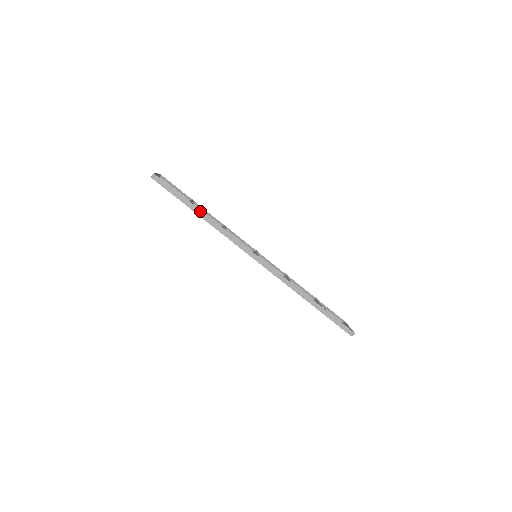
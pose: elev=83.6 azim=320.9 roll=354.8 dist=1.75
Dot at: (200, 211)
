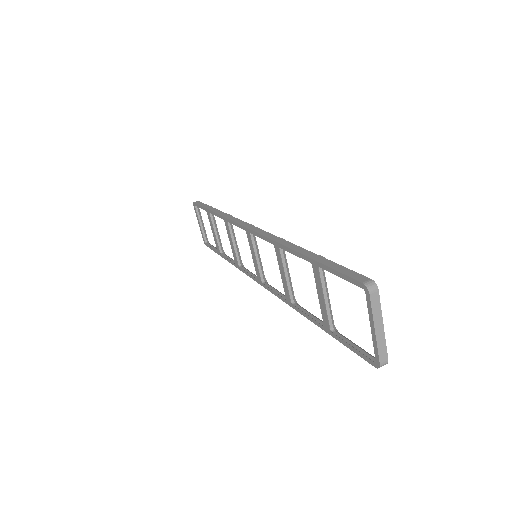
Dot at: (216, 209)
